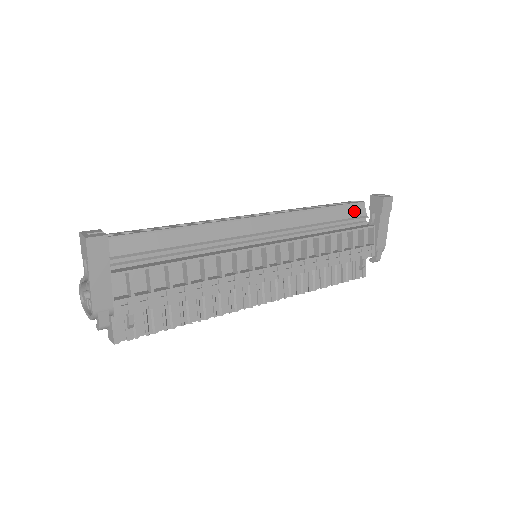
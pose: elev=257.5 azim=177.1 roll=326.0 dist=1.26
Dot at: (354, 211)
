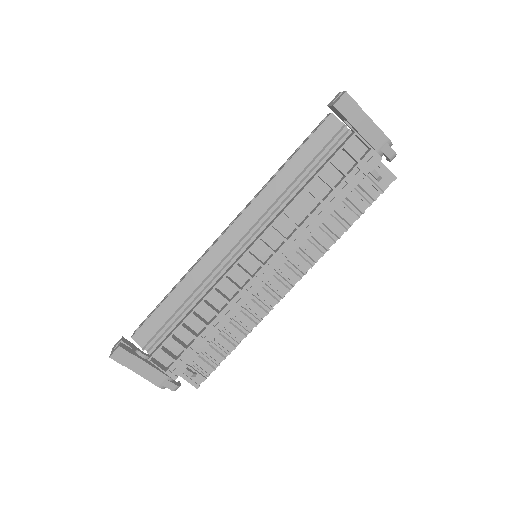
Dot at: (325, 135)
